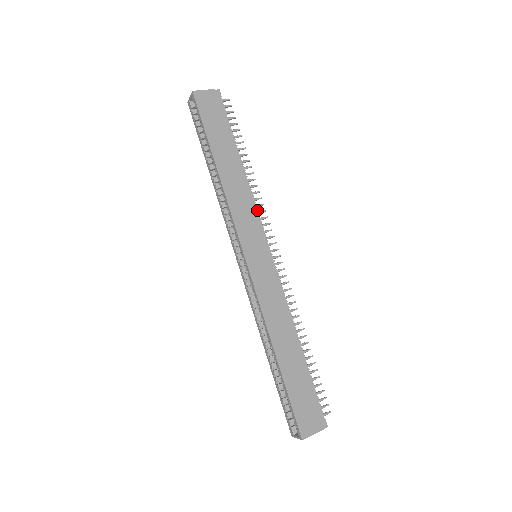
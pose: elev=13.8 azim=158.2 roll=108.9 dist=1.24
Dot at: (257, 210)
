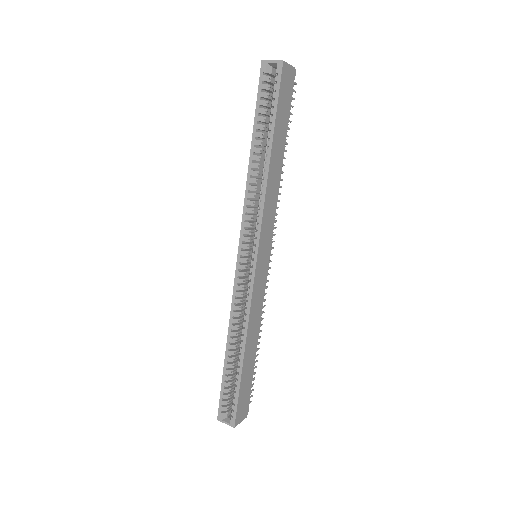
Dot at: (276, 213)
